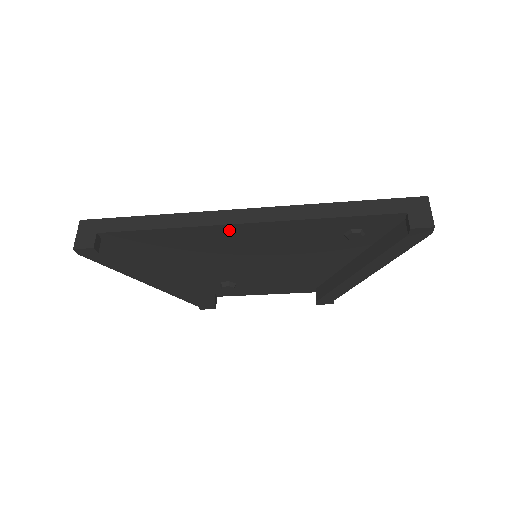
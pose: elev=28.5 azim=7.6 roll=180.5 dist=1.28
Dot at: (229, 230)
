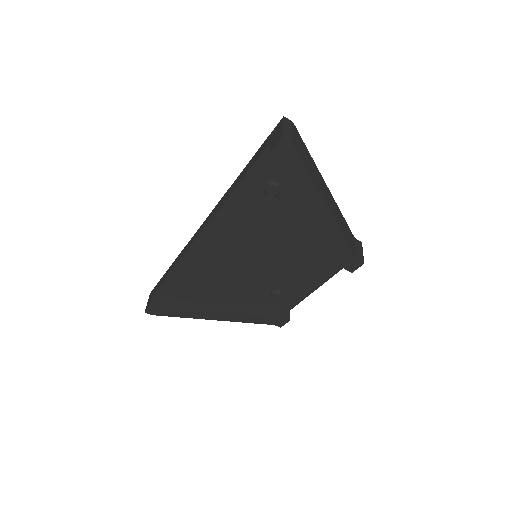
Dot at: (202, 246)
